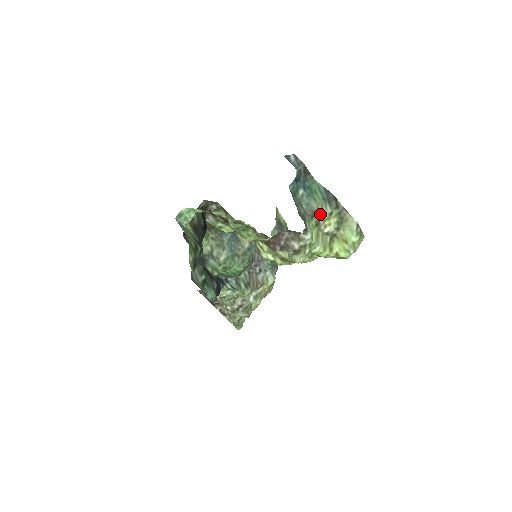
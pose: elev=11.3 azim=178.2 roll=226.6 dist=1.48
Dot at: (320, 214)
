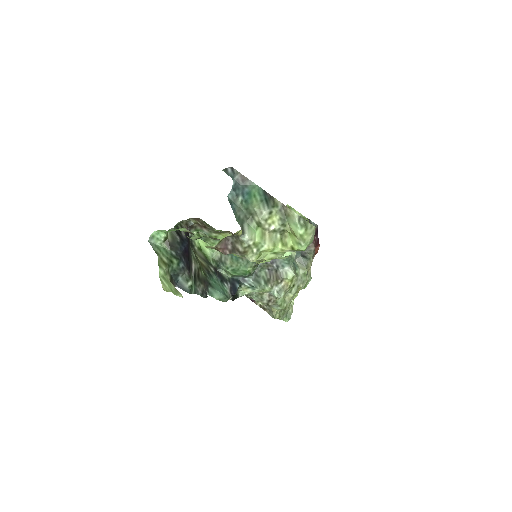
Dot at: (258, 215)
